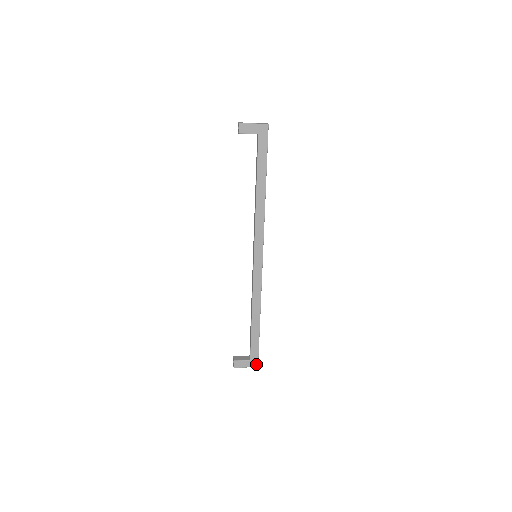
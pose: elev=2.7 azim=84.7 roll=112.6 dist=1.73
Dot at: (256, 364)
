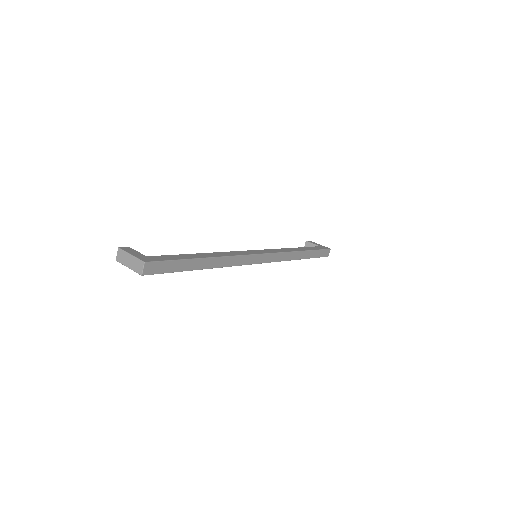
Dot at: (325, 256)
